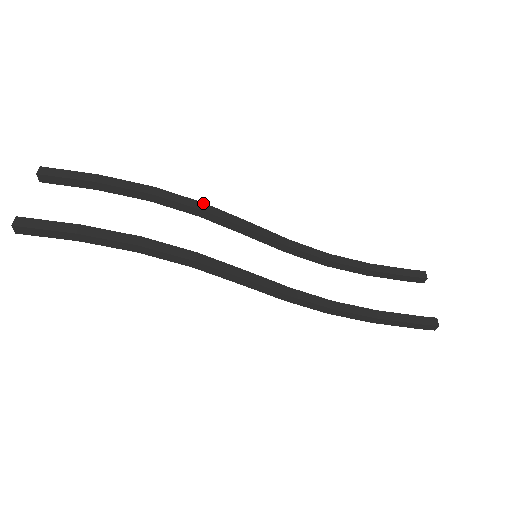
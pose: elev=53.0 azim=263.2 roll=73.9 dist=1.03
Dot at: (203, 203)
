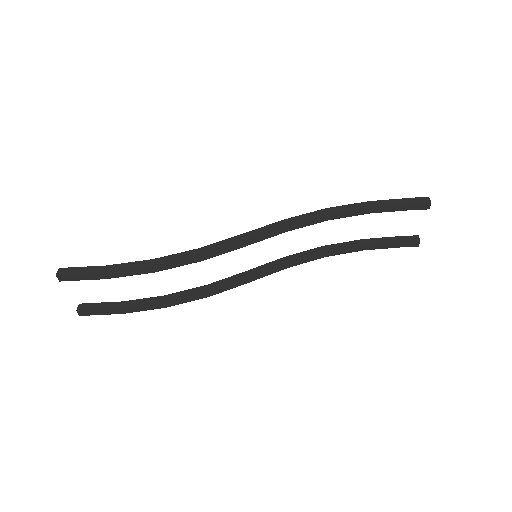
Dot at: (200, 255)
